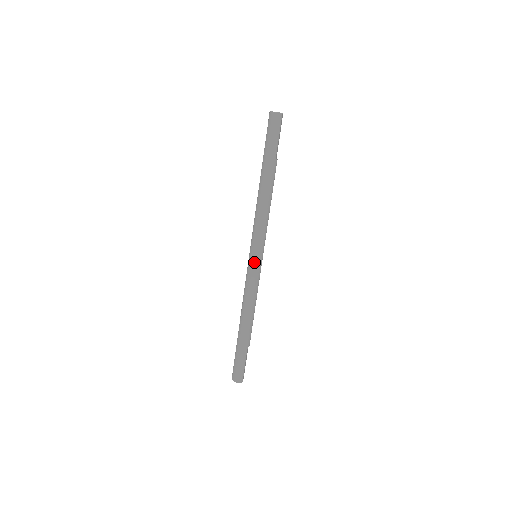
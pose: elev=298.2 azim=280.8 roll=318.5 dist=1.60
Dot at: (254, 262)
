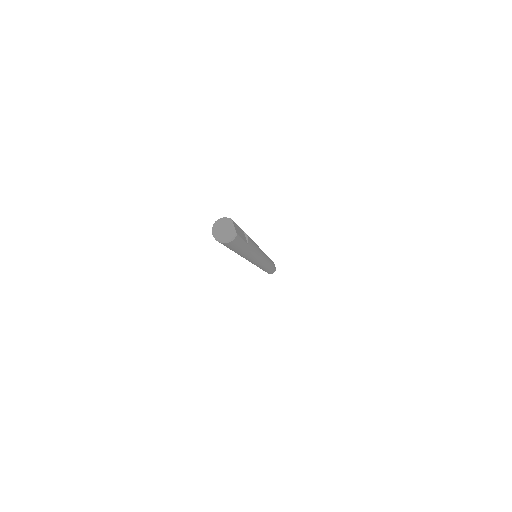
Dot at: (259, 264)
